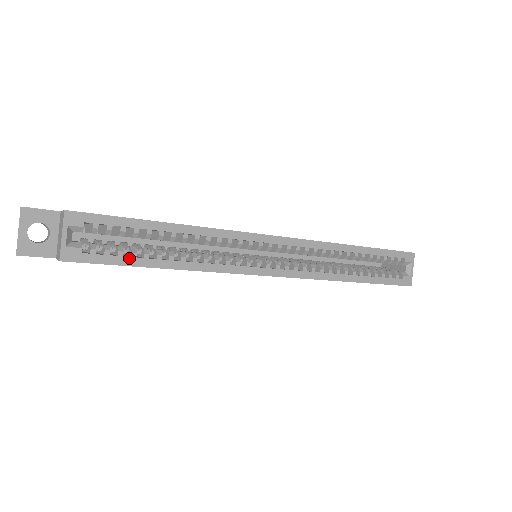
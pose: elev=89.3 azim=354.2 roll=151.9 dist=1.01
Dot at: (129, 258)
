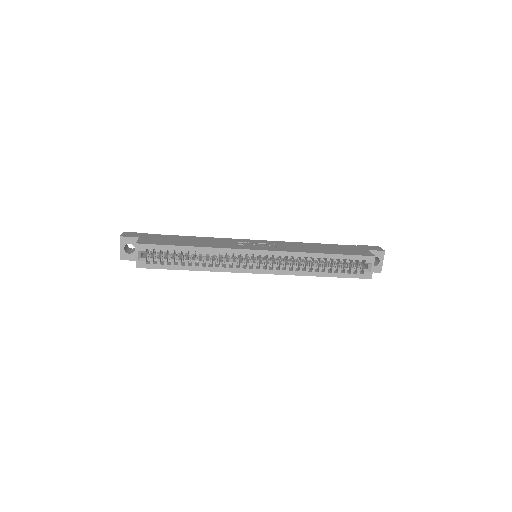
Dot at: (170, 265)
